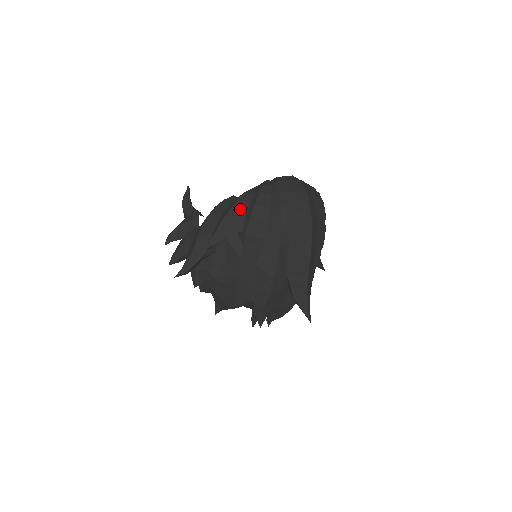
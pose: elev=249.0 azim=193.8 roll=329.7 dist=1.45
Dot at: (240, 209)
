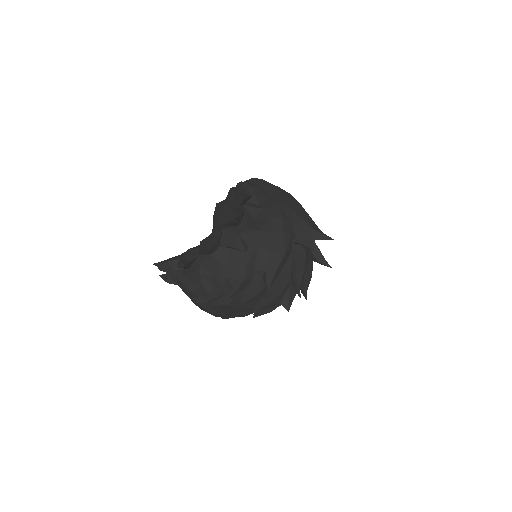
Dot at: (239, 189)
